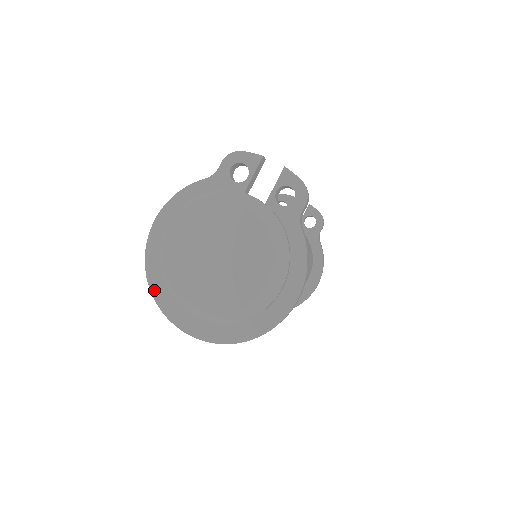
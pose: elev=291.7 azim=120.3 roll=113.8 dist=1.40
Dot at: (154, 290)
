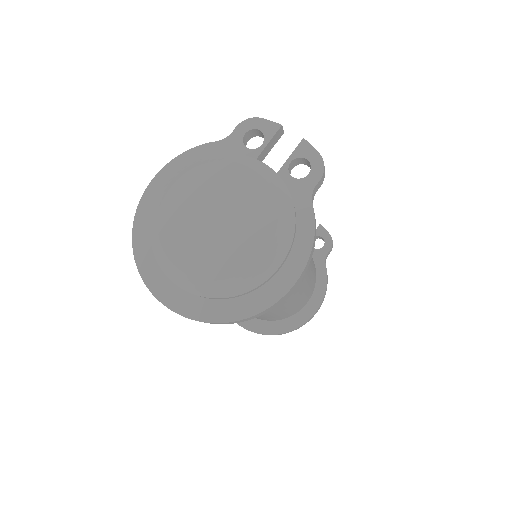
Dot at: (137, 252)
